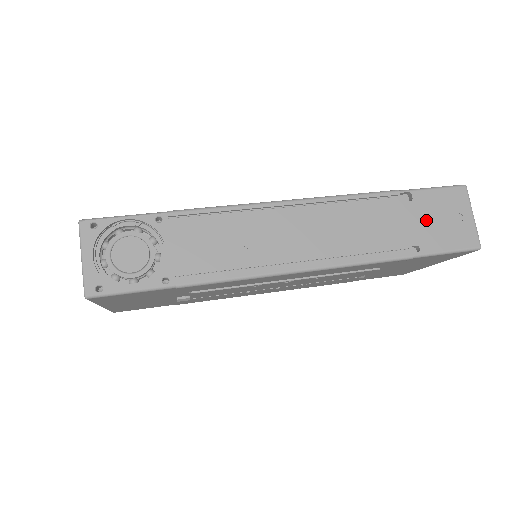
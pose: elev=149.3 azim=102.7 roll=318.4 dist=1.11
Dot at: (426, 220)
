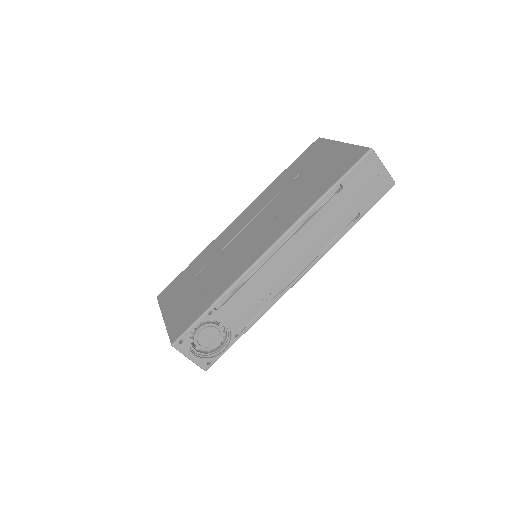
Dot at: (356, 193)
